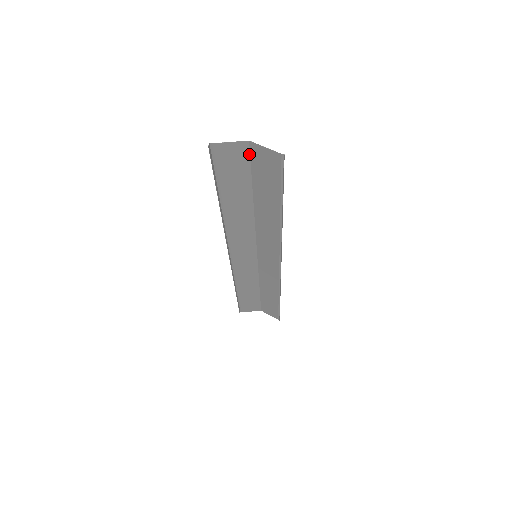
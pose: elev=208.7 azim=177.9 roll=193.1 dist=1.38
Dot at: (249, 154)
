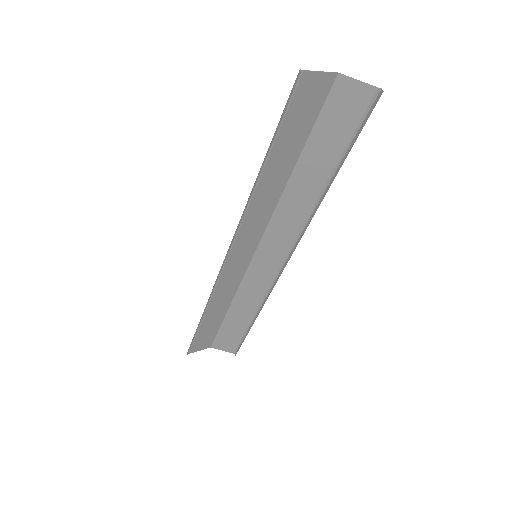
Dot at: (327, 94)
